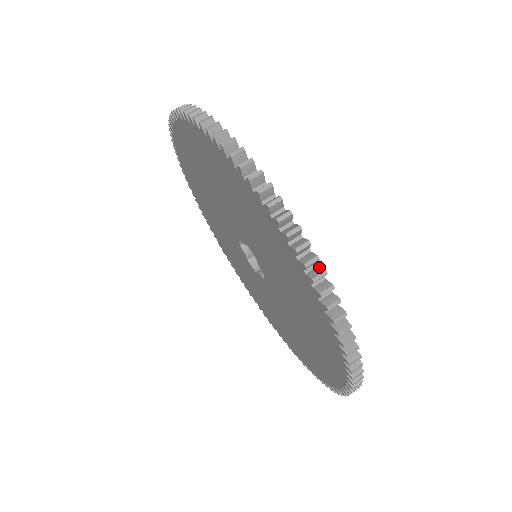
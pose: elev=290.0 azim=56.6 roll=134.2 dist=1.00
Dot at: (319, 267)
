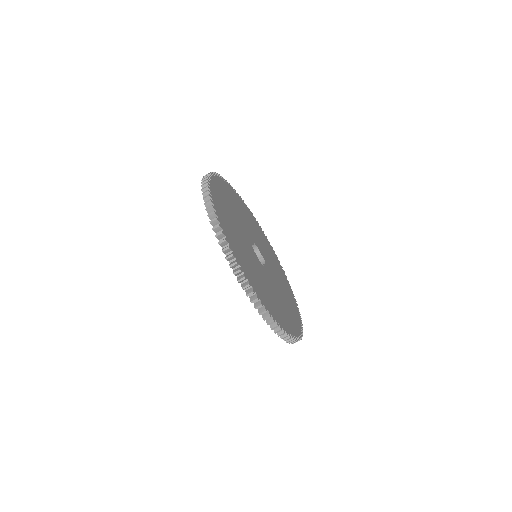
Dot at: (298, 338)
